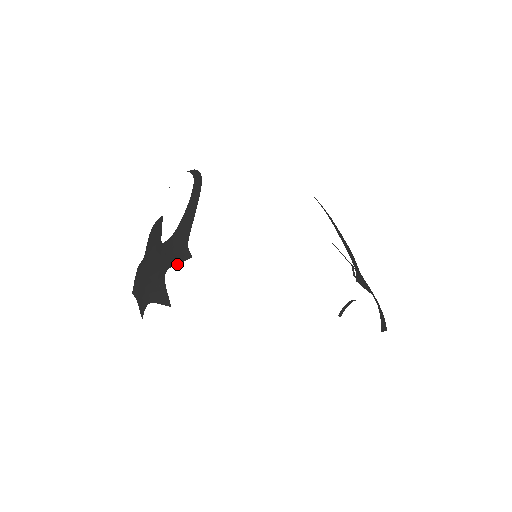
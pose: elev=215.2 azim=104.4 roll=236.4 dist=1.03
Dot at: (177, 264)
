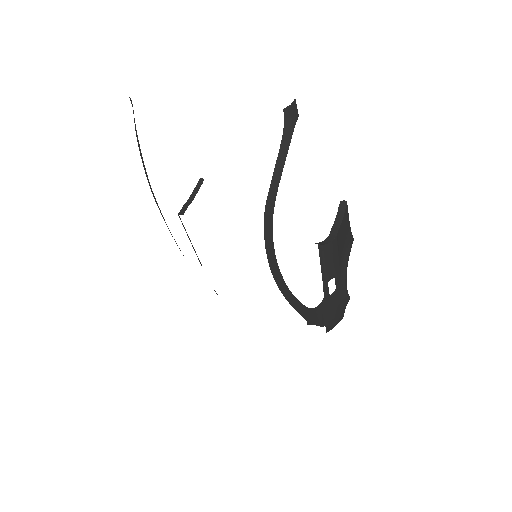
Dot at: occluded
